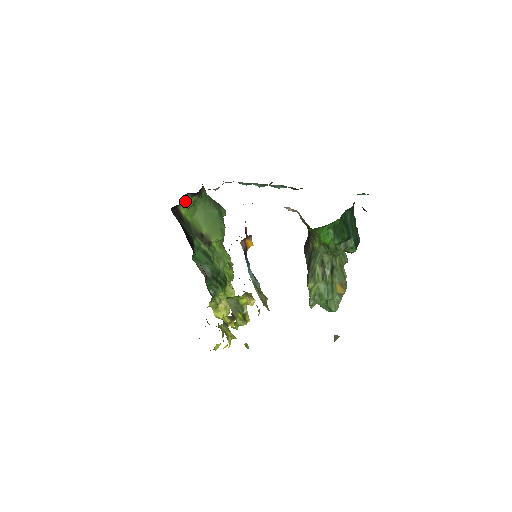
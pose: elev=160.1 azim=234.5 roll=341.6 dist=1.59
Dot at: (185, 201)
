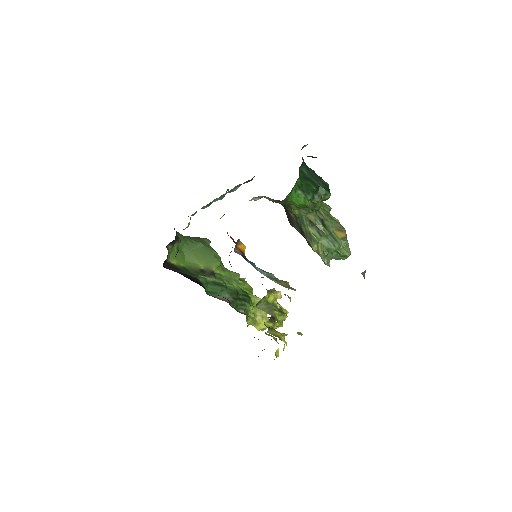
Dot at: (170, 253)
